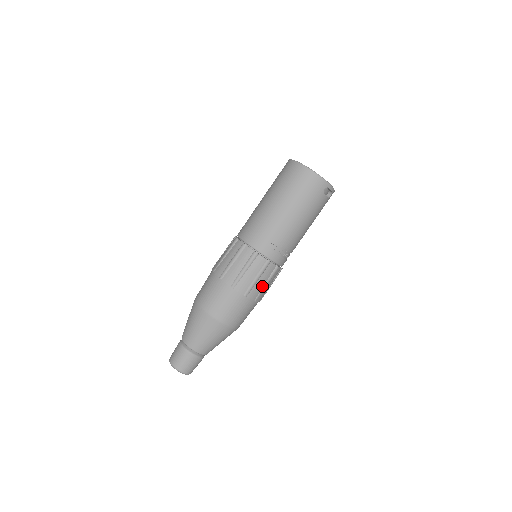
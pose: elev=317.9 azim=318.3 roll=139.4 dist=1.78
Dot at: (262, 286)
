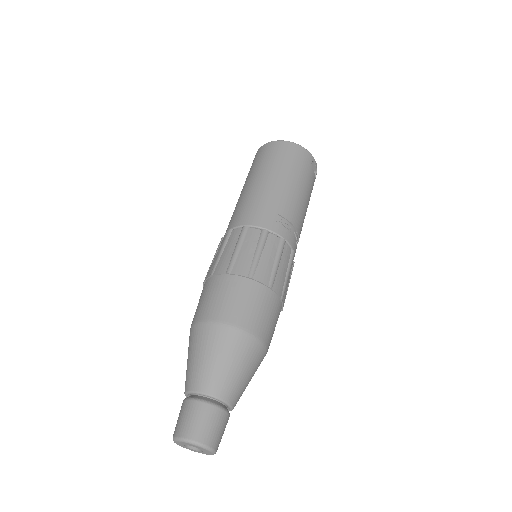
Dot at: (284, 277)
